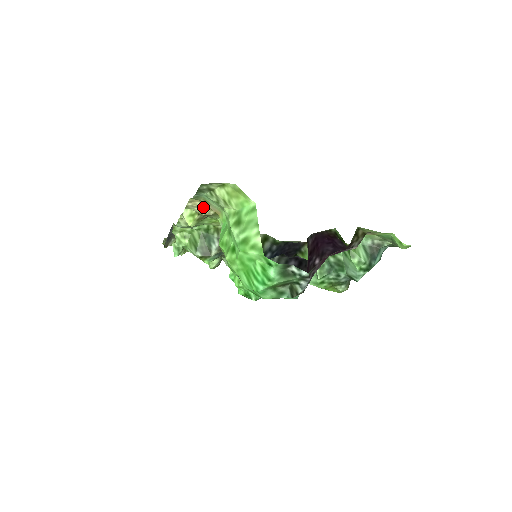
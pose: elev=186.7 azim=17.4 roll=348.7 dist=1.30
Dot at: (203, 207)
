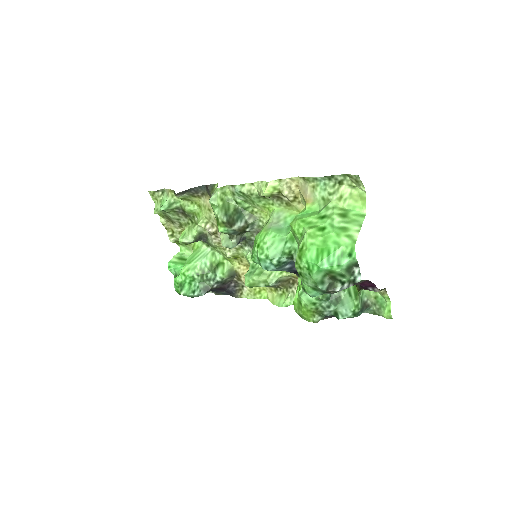
Dot at: (292, 190)
